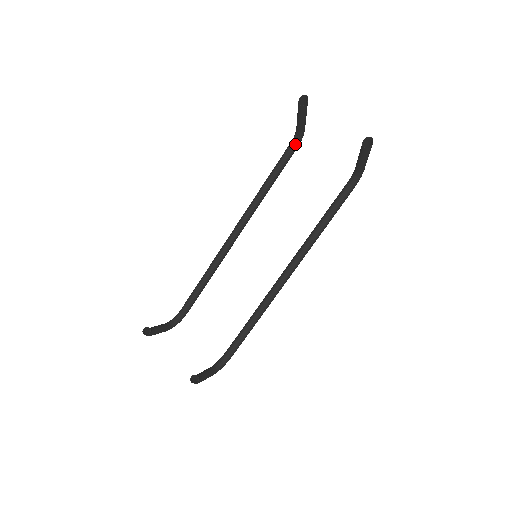
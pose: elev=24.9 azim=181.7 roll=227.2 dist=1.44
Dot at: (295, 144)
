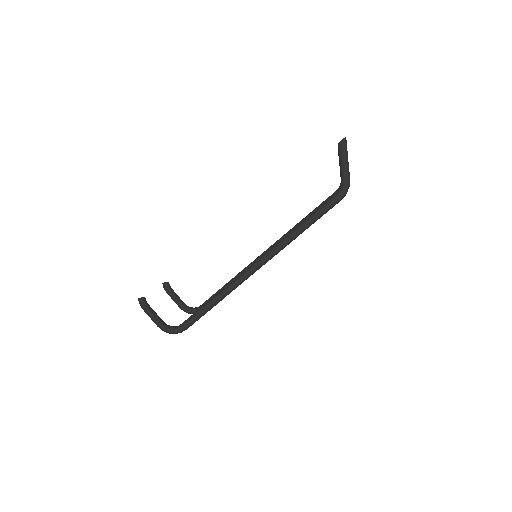
Dot at: (337, 190)
